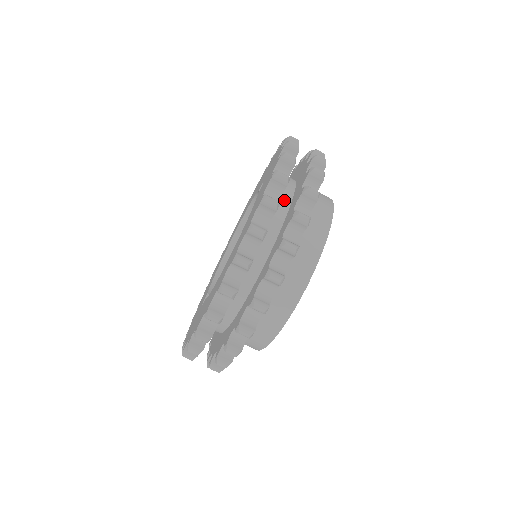
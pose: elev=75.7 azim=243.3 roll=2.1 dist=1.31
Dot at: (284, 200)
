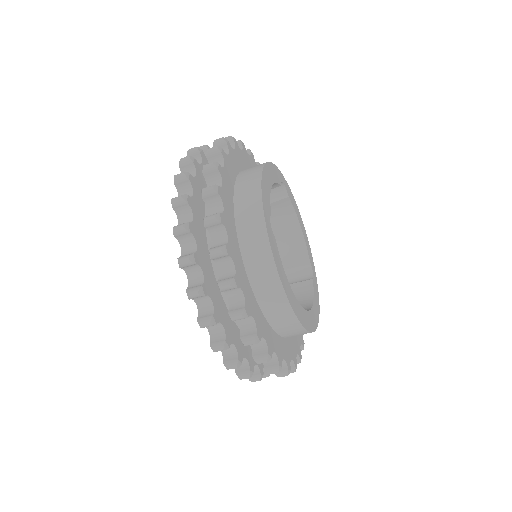
Dot at: occluded
